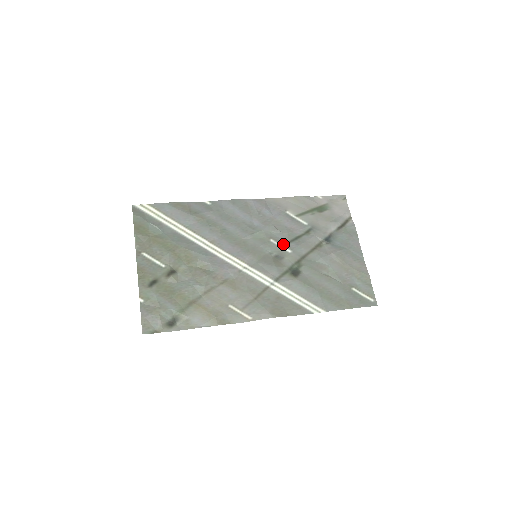
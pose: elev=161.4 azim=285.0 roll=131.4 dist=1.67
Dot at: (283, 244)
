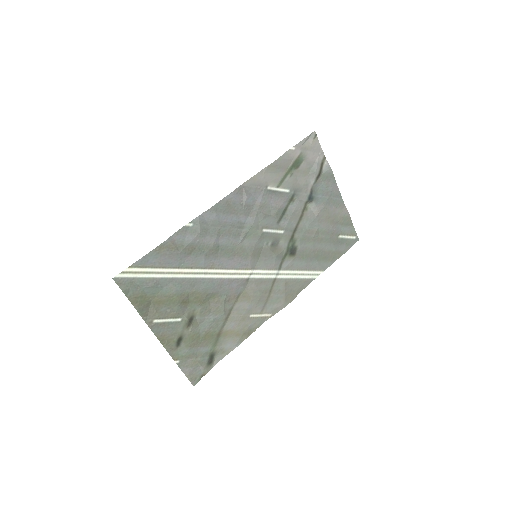
Dot at: (275, 228)
